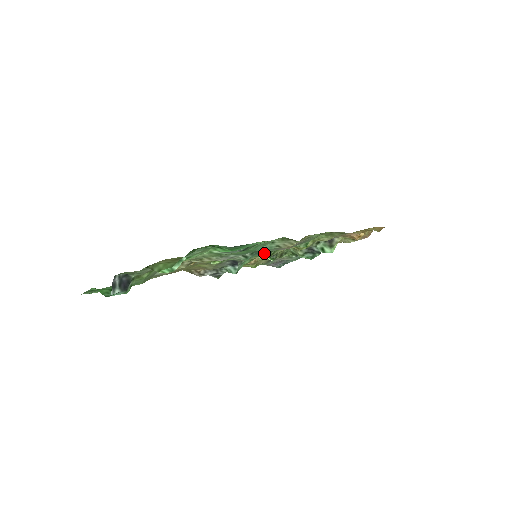
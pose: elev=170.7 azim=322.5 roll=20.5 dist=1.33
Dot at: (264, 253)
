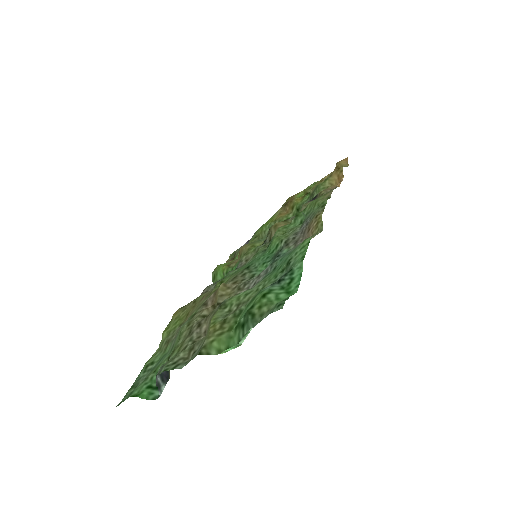
Dot at: (266, 250)
